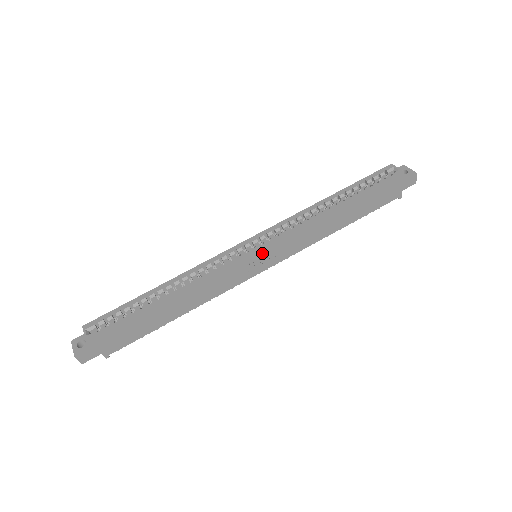
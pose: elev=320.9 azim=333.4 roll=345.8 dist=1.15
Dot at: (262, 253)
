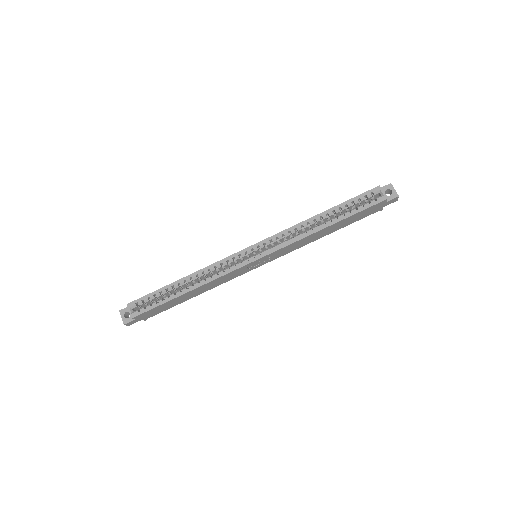
Dot at: (260, 260)
